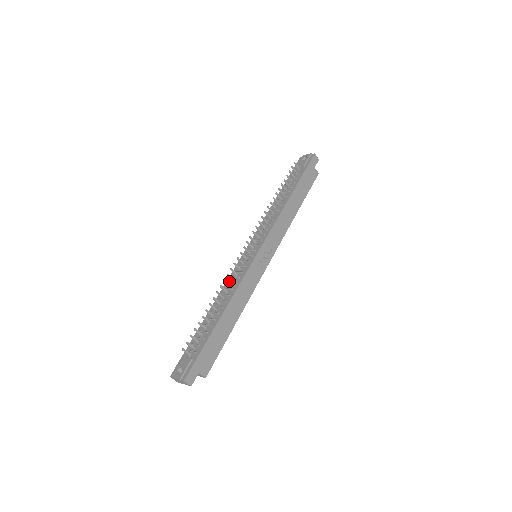
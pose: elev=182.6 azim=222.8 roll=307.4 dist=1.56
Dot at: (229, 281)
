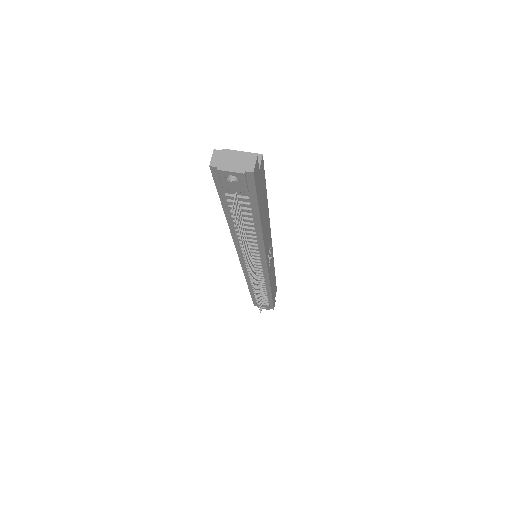
Dot at: (250, 279)
